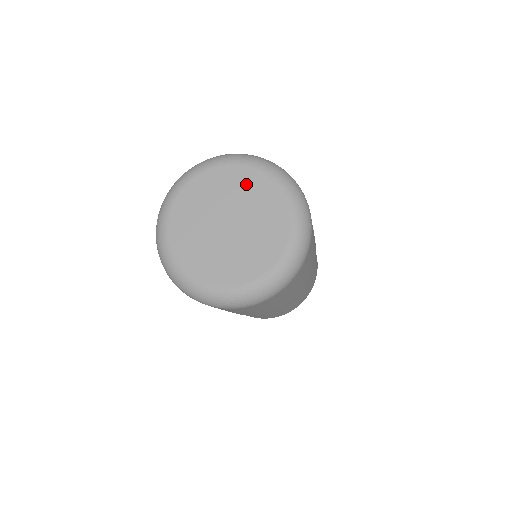
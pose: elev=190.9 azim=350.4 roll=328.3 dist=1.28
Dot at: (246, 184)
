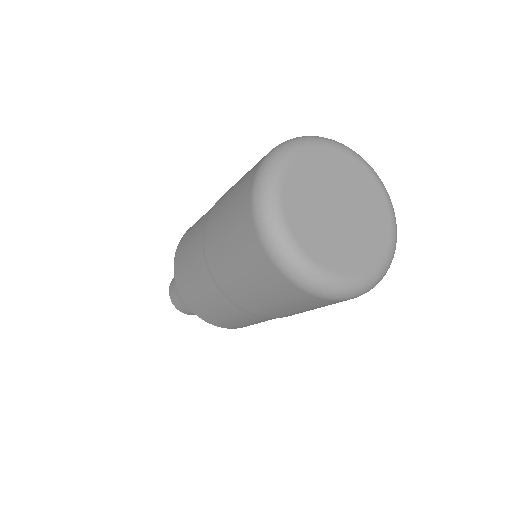
Dot at: (368, 190)
